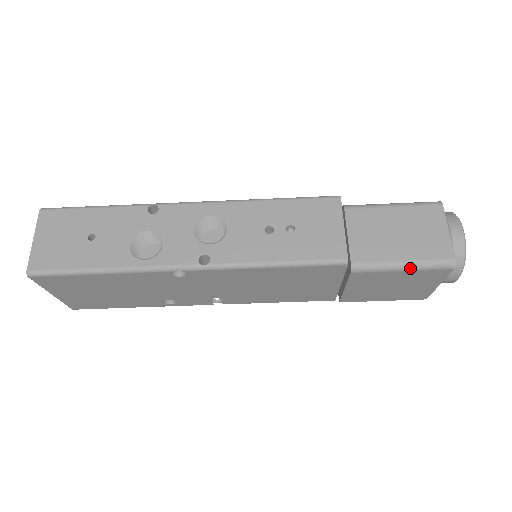
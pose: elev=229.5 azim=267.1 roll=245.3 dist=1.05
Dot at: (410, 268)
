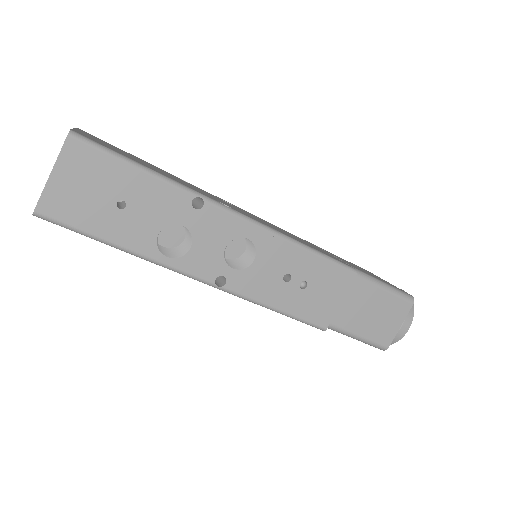
Dot at: (358, 340)
